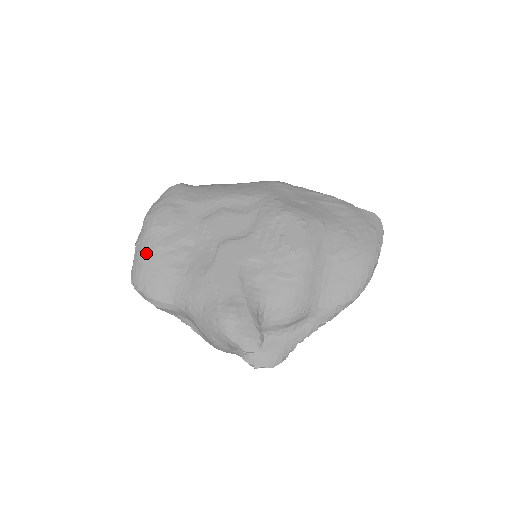
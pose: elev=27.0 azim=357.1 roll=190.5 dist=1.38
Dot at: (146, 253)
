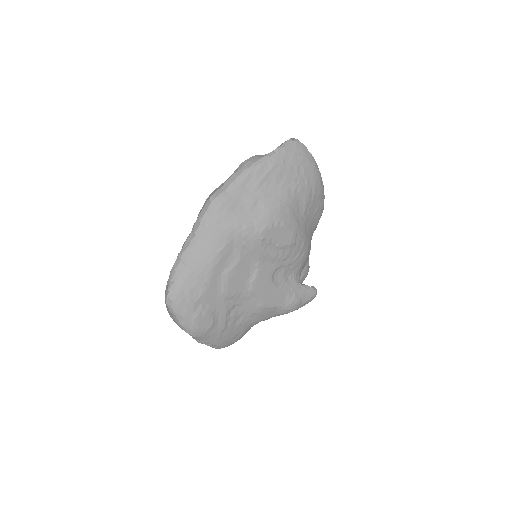
Dot at: (218, 340)
